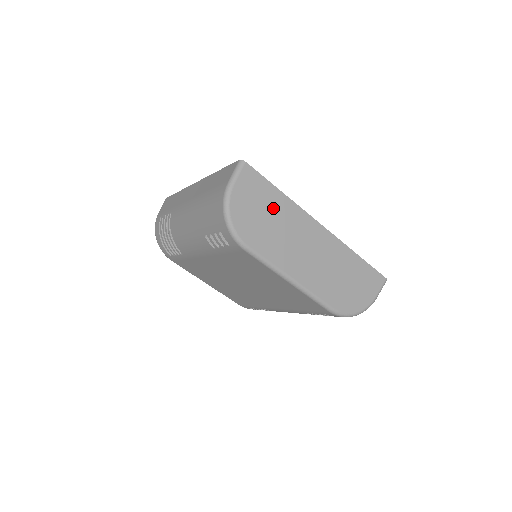
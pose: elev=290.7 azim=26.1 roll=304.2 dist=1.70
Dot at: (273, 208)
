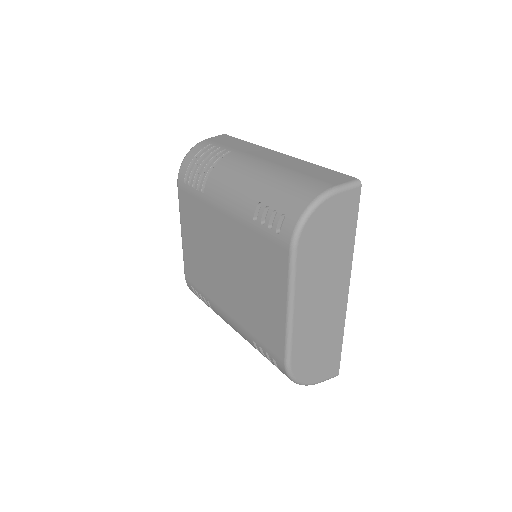
Dot at: (339, 241)
